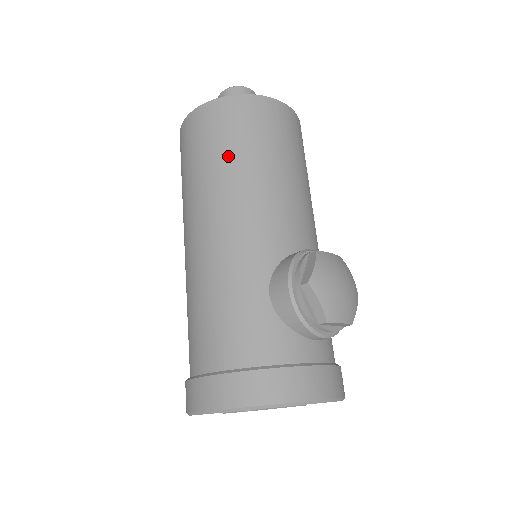
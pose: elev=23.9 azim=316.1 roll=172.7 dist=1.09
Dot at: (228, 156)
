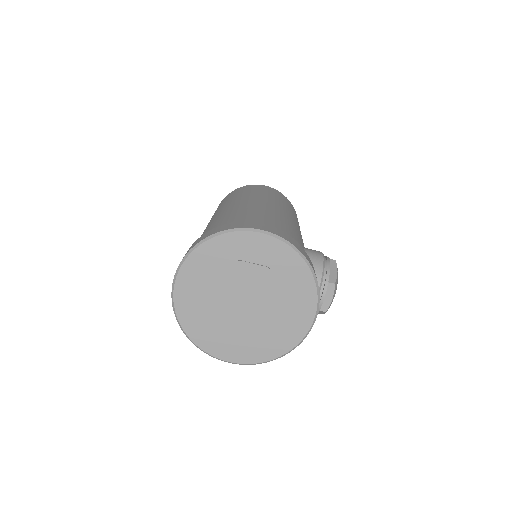
Dot at: (289, 207)
